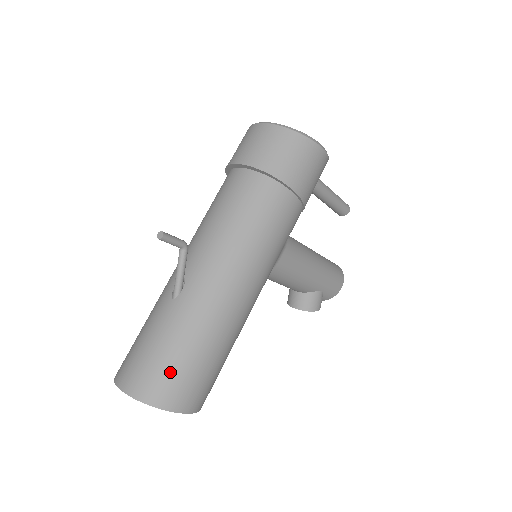
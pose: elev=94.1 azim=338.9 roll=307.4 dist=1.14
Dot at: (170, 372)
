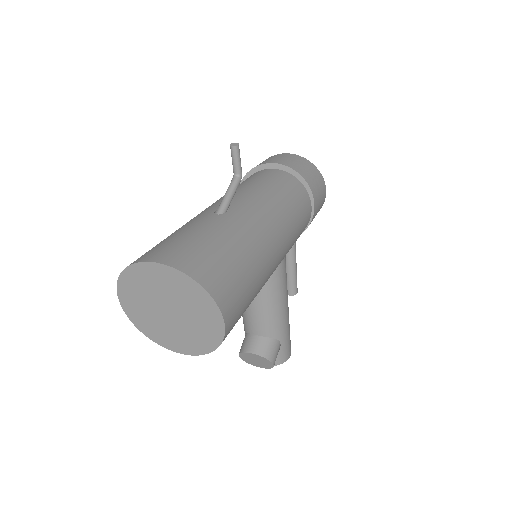
Dot at: (220, 262)
